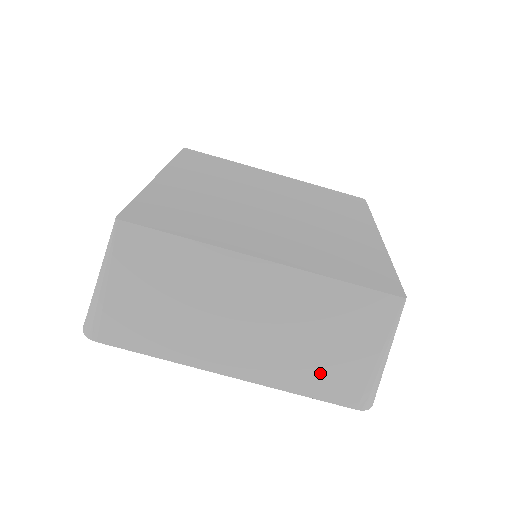
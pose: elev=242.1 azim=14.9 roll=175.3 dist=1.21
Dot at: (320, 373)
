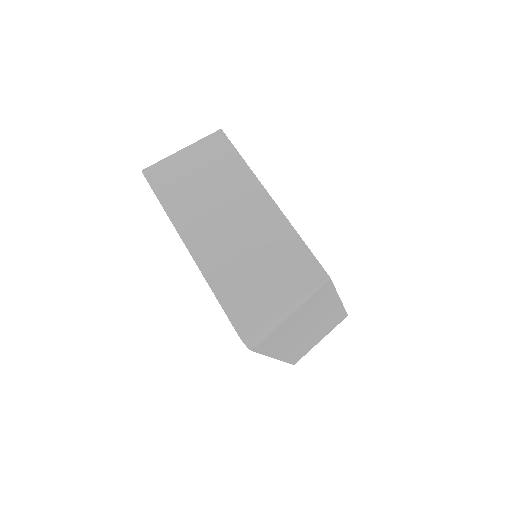
Dot at: (239, 287)
